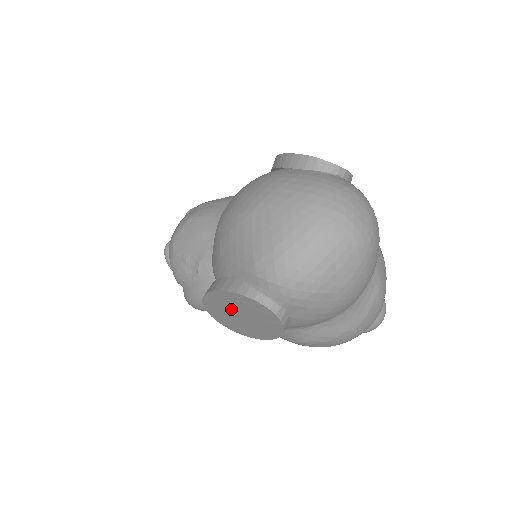
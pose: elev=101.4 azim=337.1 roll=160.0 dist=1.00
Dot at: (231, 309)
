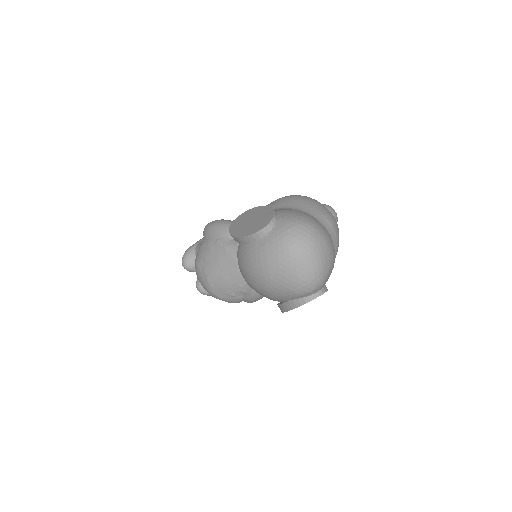
Dot at: occluded
